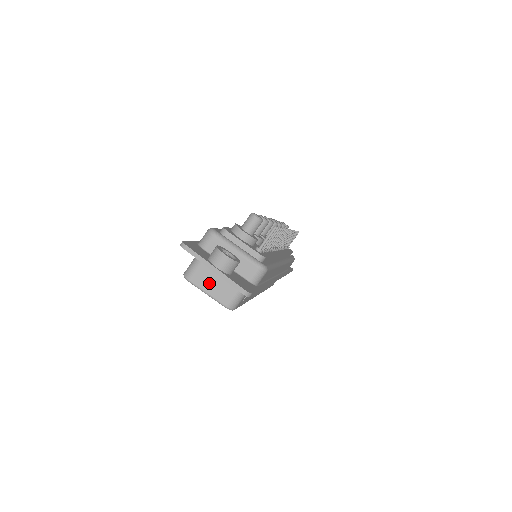
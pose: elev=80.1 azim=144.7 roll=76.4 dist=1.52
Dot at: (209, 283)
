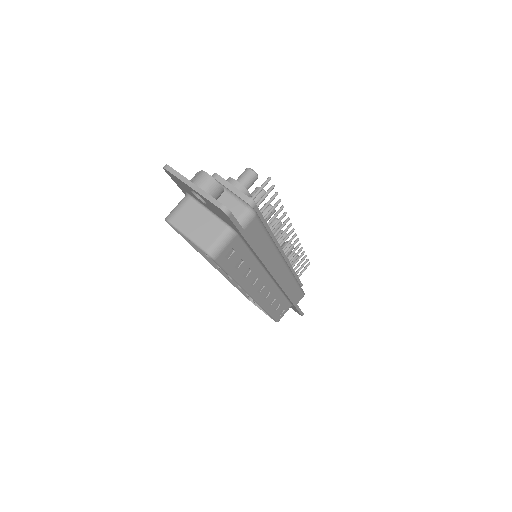
Dot at: (190, 224)
